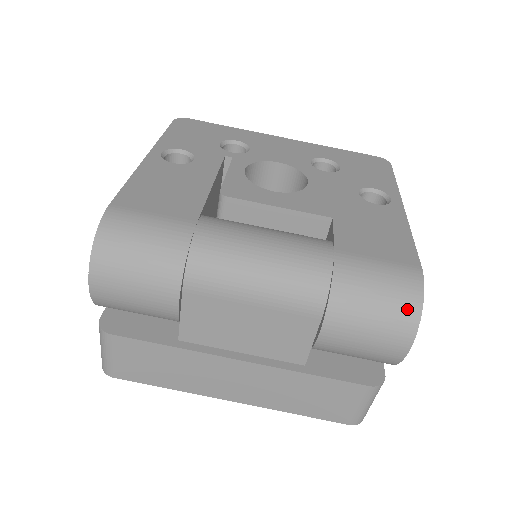
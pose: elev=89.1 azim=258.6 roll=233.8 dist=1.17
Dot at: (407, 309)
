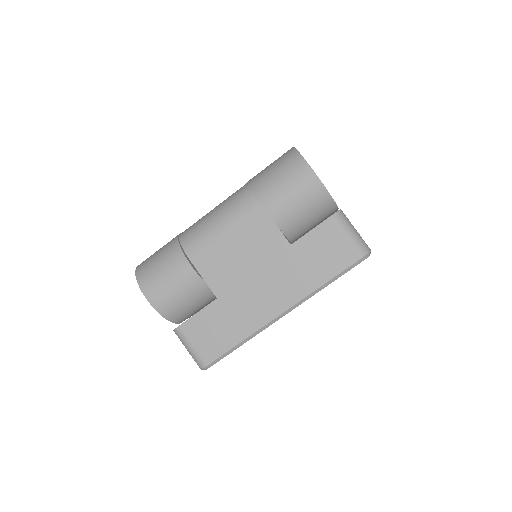
Dot at: (292, 159)
